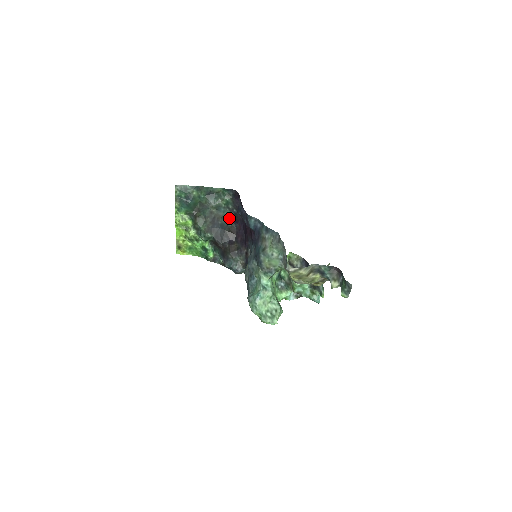
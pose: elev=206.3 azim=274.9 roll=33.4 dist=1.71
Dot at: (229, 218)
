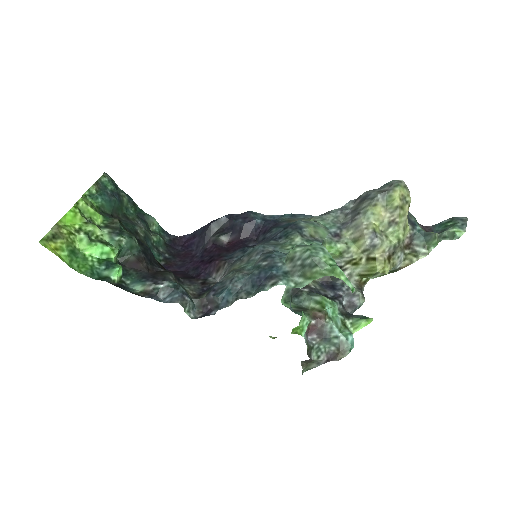
Dot at: occluded
